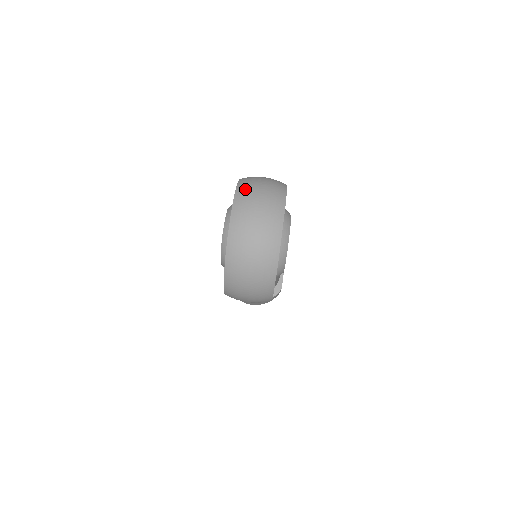
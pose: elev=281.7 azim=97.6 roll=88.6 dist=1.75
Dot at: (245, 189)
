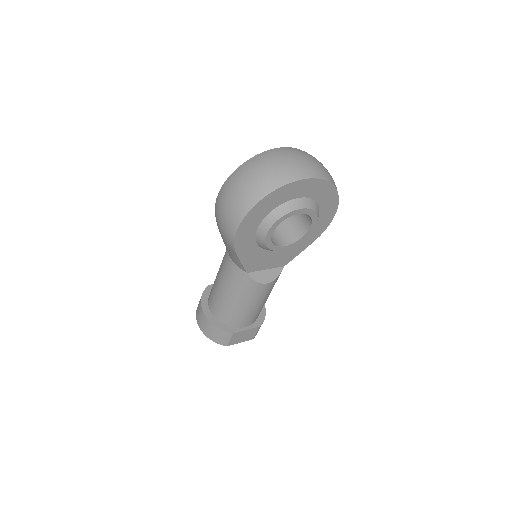
Dot at: occluded
